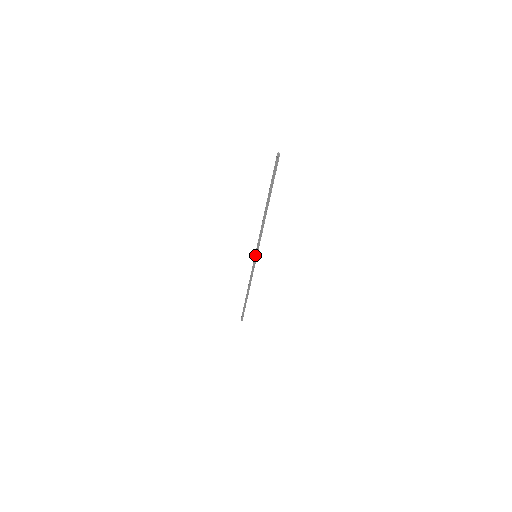
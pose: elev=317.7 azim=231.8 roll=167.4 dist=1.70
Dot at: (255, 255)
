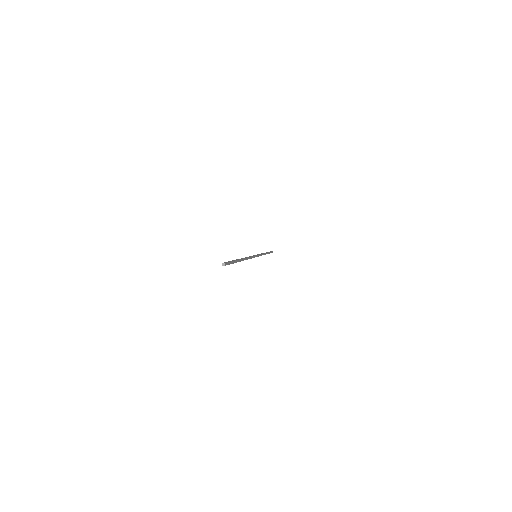
Dot at: occluded
